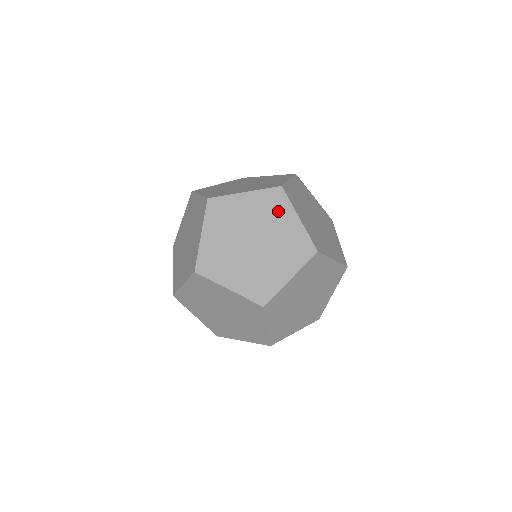
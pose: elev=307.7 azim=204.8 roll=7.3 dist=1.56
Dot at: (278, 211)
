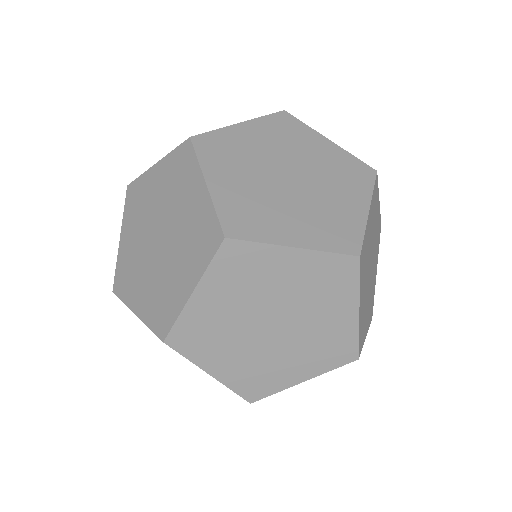
Dot at: (298, 136)
